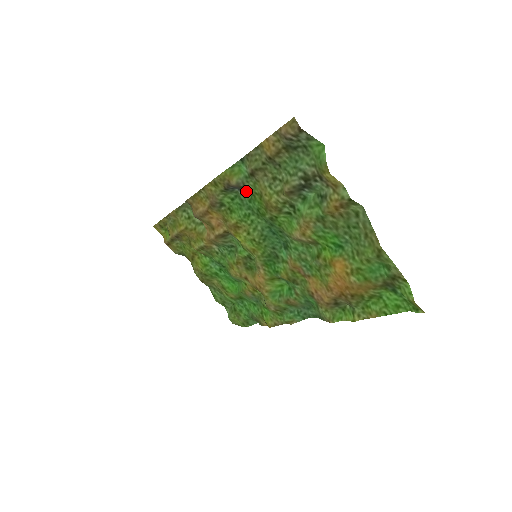
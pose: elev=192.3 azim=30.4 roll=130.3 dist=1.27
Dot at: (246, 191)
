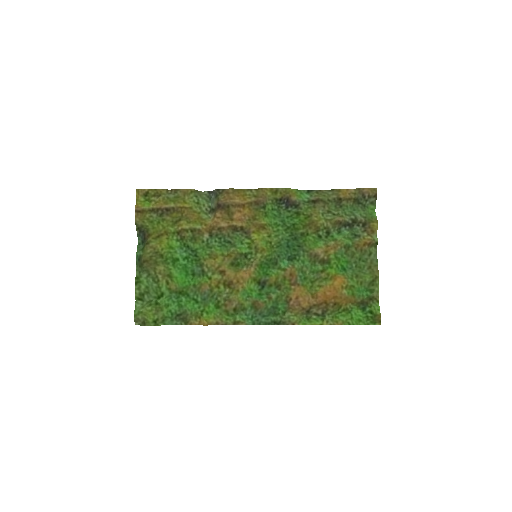
Dot at: (293, 209)
